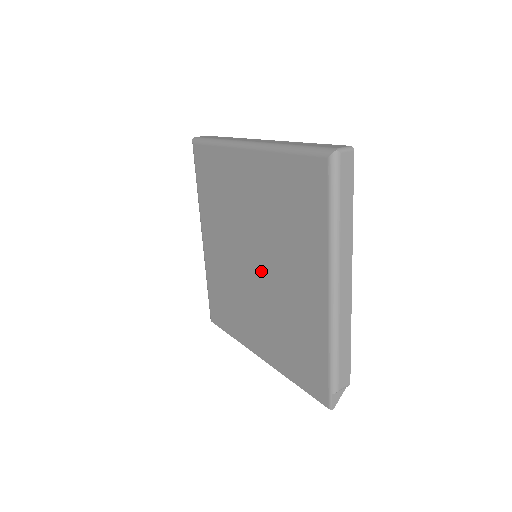
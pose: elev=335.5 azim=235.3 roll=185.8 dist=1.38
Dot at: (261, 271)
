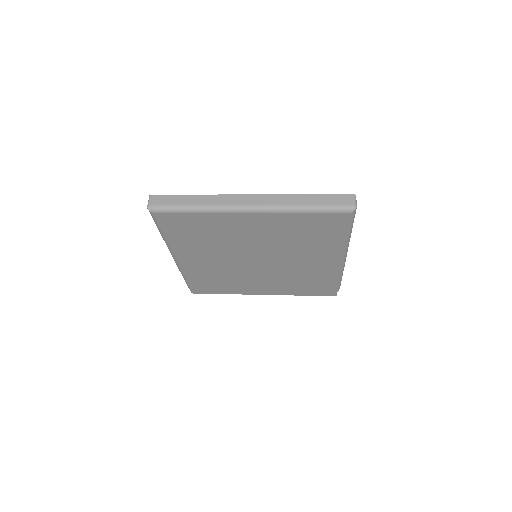
Dot at: (268, 263)
